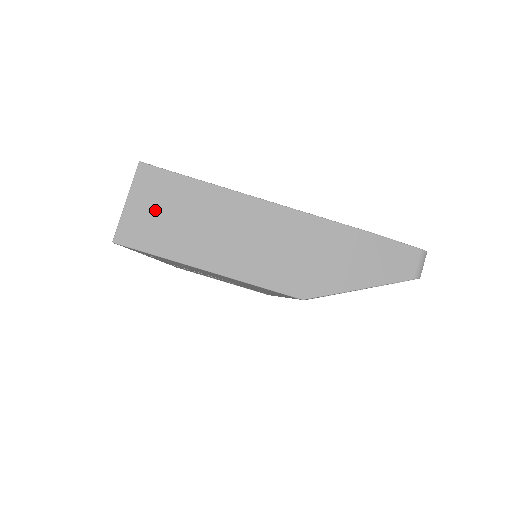
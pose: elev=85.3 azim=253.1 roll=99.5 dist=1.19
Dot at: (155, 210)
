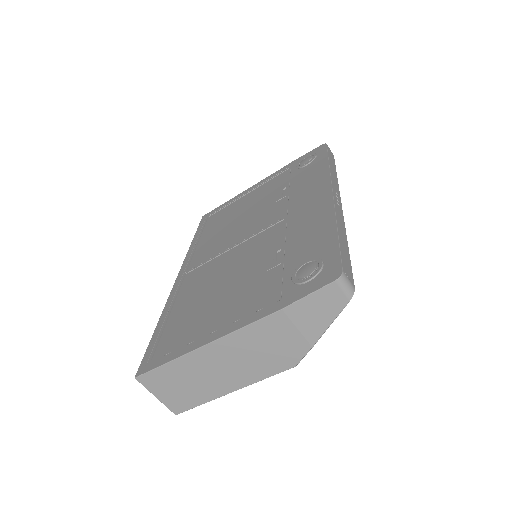
Dot at: (172, 390)
